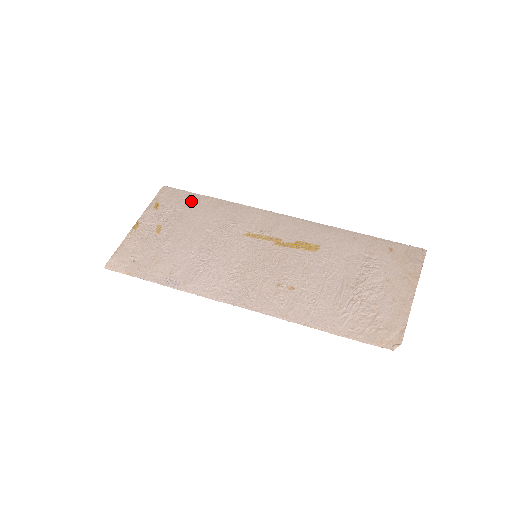
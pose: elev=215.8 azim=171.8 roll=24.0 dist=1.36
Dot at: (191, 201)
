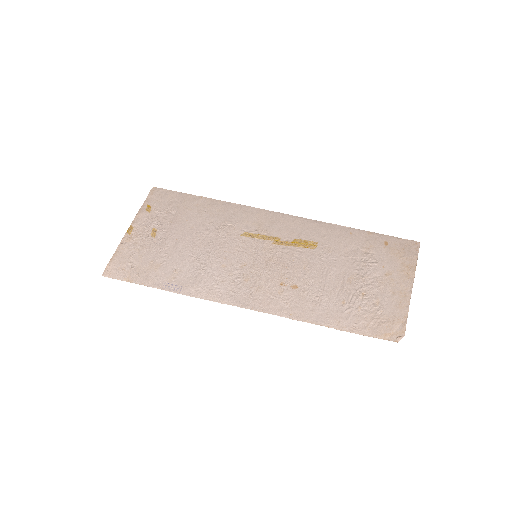
Dot at: (184, 202)
